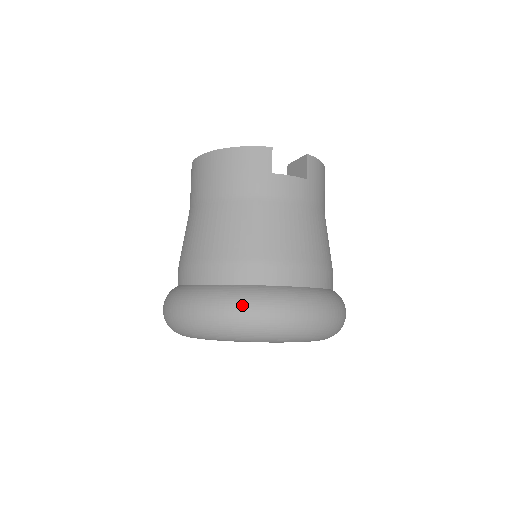
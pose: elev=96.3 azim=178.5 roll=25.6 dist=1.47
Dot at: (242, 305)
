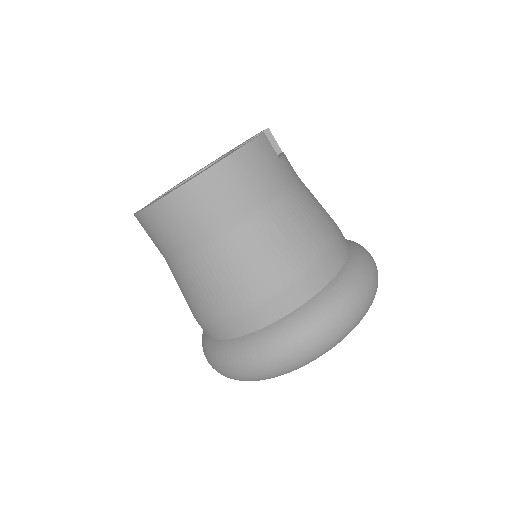
Dot at: (362, 285)
